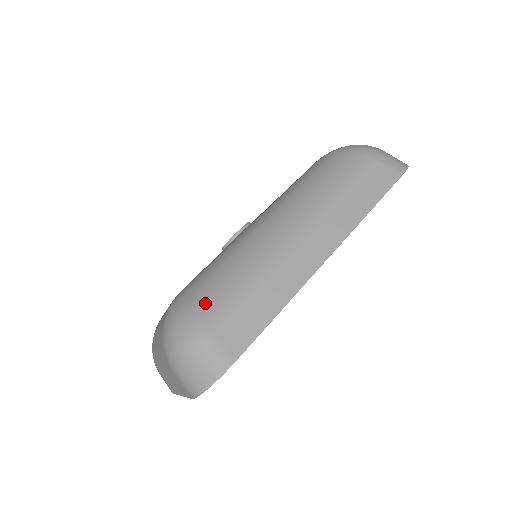
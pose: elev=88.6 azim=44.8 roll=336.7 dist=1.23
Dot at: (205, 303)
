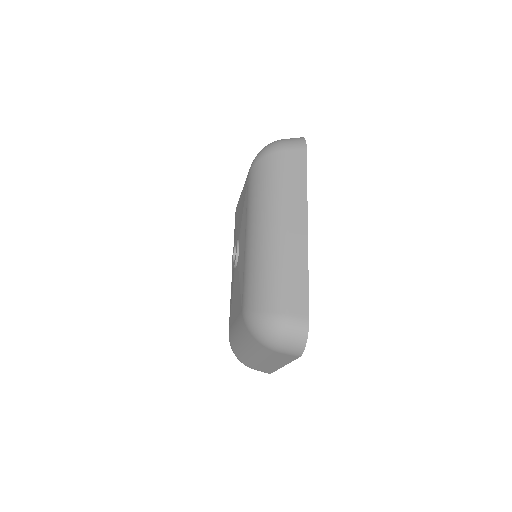
Dot at: (267, 303)
